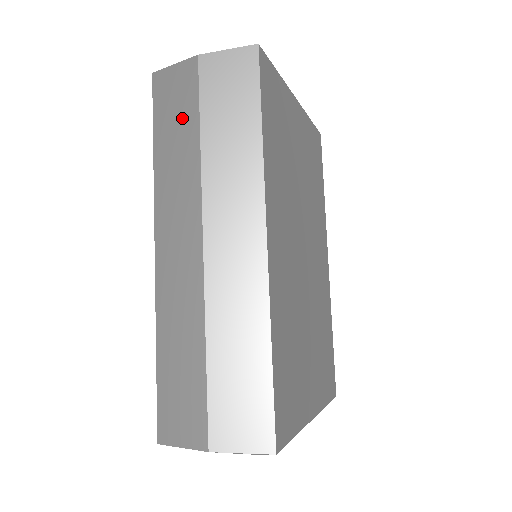
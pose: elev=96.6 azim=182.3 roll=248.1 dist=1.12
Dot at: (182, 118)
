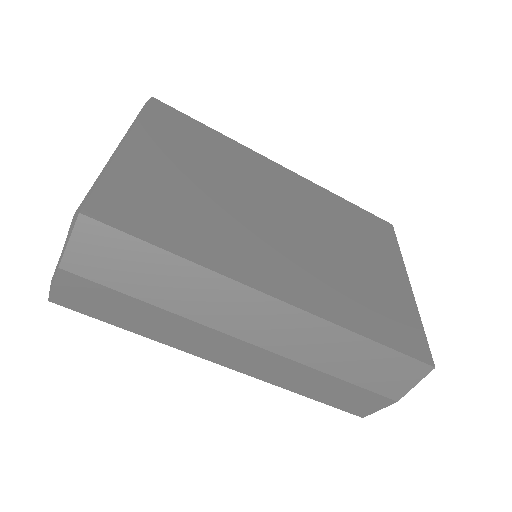
Dot at: (118, 305)
